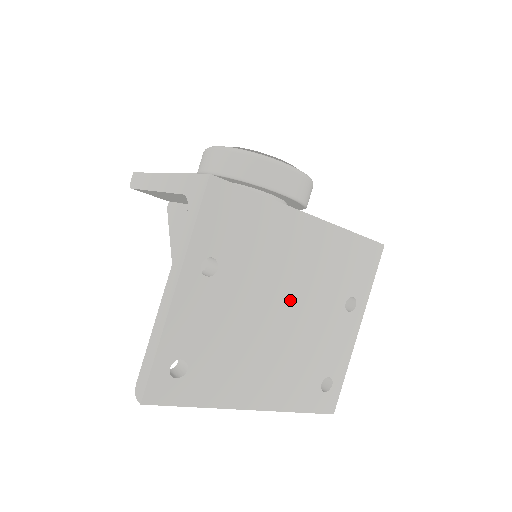
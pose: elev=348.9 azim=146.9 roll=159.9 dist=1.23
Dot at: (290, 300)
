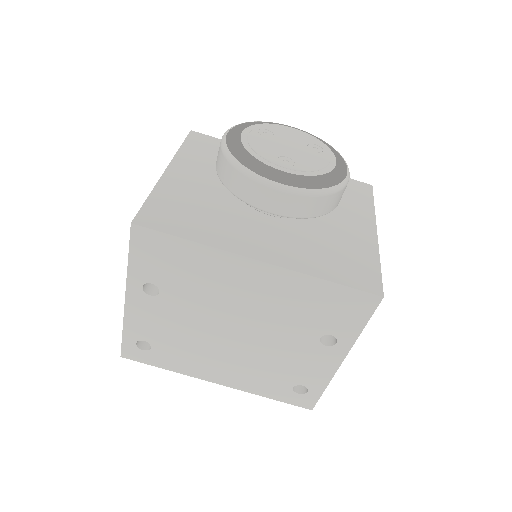
Dot at: (244, 324)
